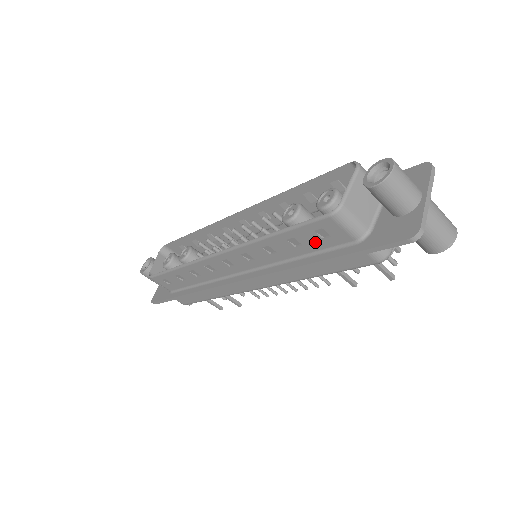
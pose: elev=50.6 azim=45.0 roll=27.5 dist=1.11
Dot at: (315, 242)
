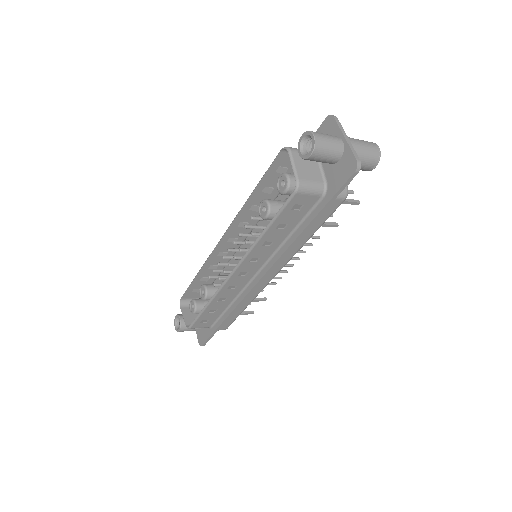
Dot at: (295, 216)
